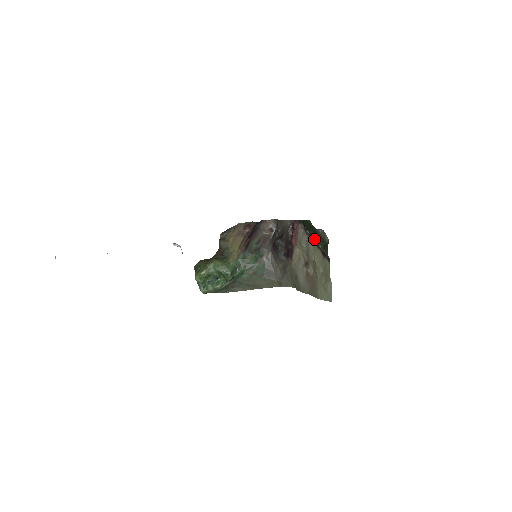
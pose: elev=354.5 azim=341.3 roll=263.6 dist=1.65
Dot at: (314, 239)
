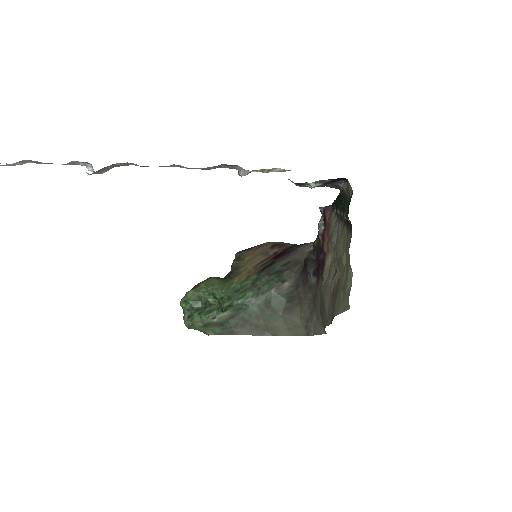
Dot at: (342, 214)
